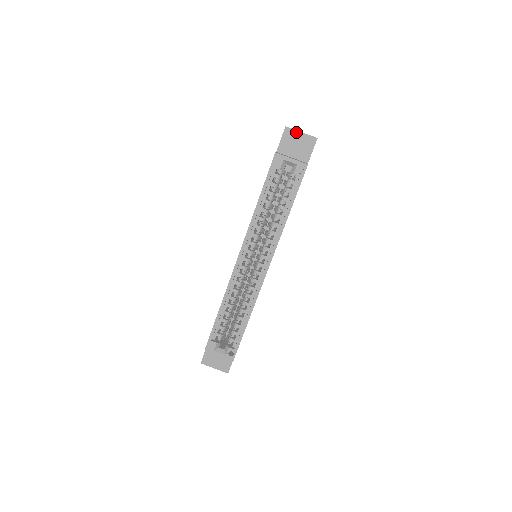
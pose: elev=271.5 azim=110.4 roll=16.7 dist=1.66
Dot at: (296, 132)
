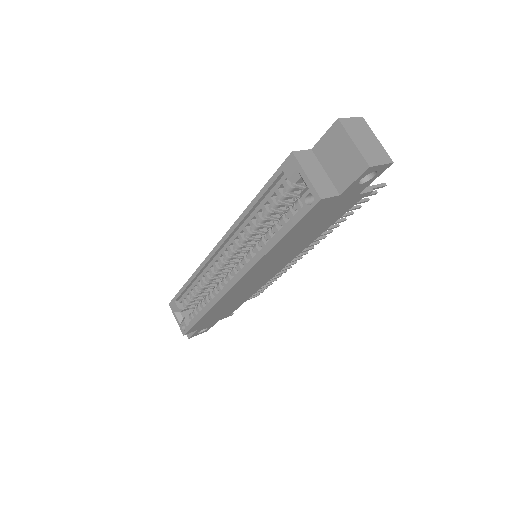
Dot at: (347, 137)
